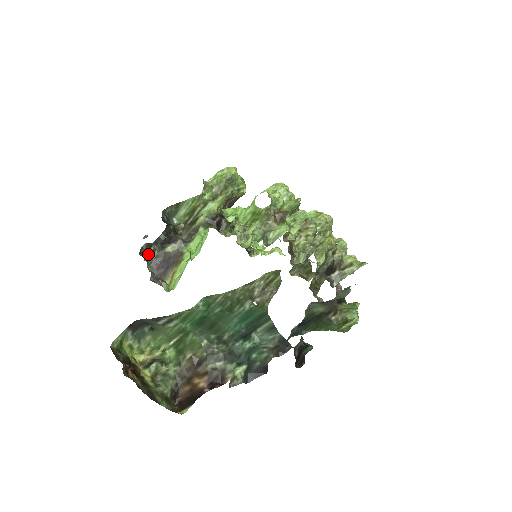
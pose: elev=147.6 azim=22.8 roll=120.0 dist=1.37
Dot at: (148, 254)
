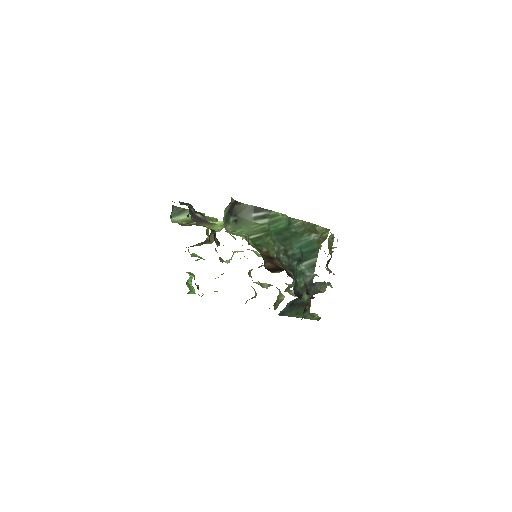
Dot at: occluded
